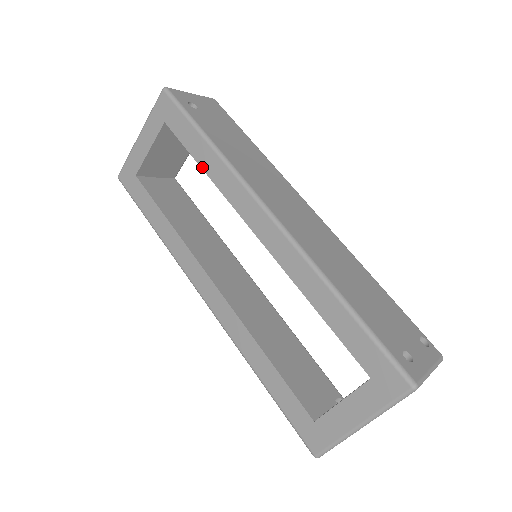
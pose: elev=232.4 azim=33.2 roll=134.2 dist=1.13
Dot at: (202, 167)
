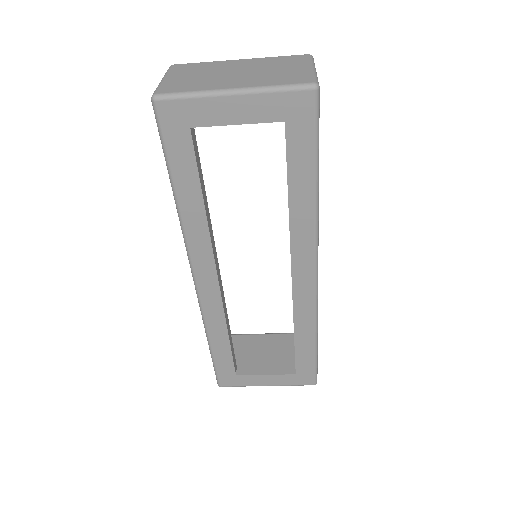
Dot at: (290, 201)
